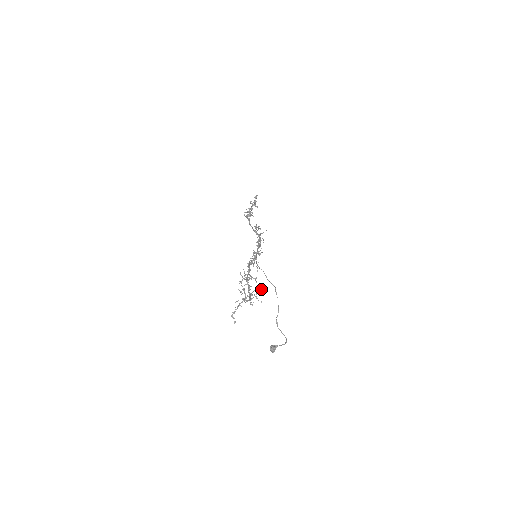
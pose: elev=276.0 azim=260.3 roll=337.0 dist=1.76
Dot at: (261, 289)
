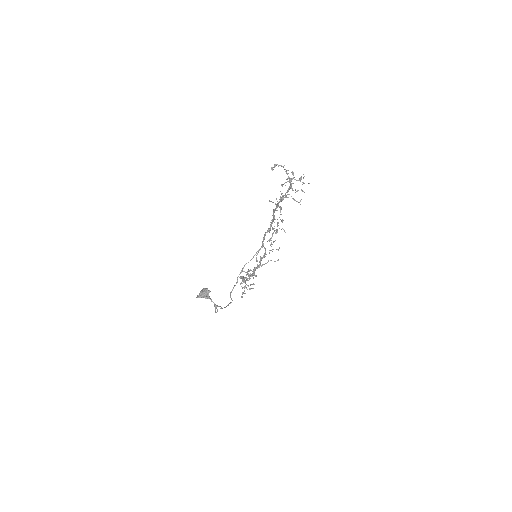
Dot at: occluded
